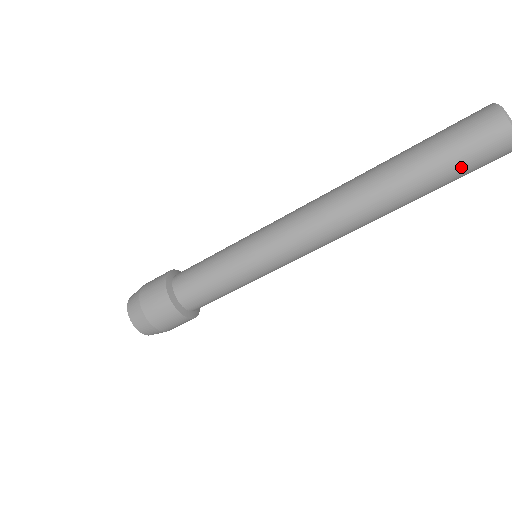
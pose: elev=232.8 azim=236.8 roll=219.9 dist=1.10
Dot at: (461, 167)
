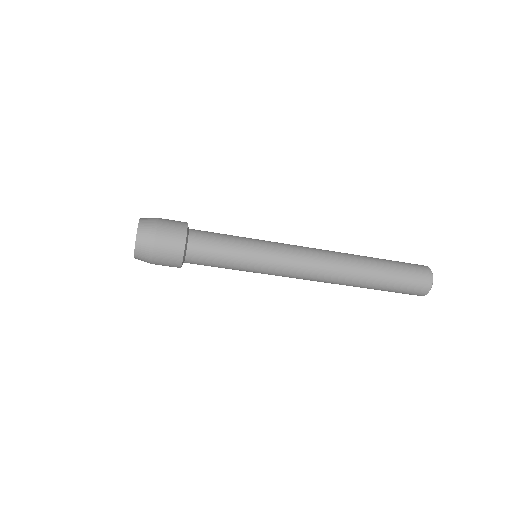
Dot at: (402, 284)
